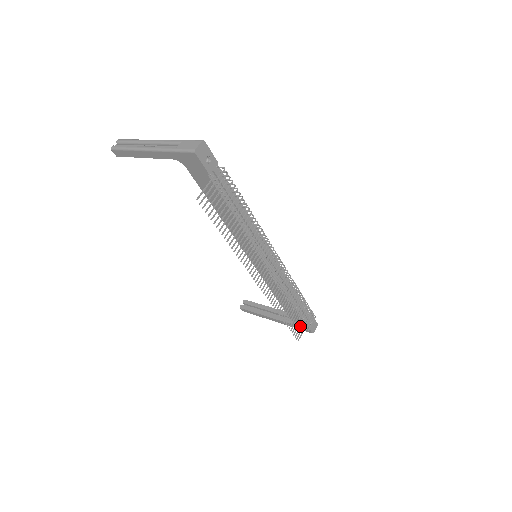
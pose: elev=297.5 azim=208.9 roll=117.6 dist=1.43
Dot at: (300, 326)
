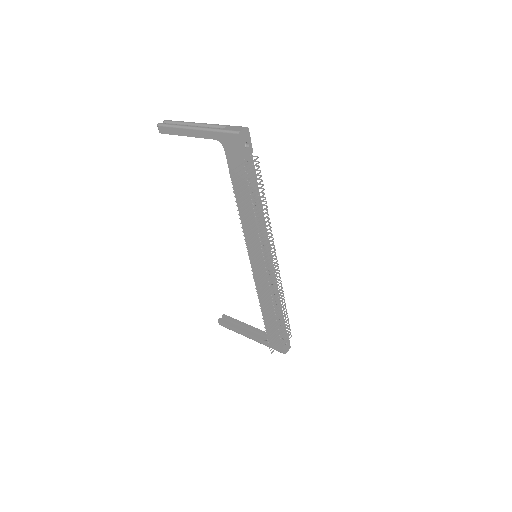
Dot at: occluded
